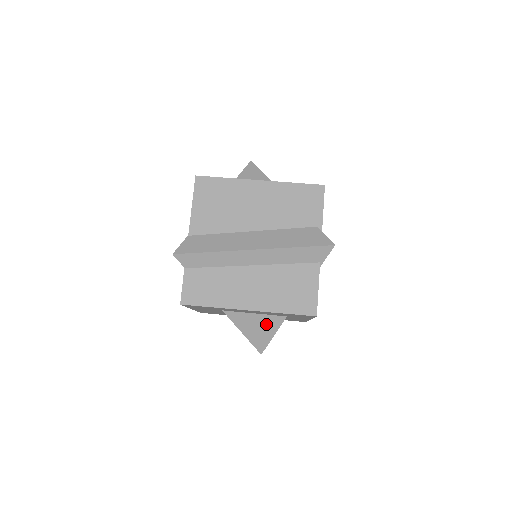
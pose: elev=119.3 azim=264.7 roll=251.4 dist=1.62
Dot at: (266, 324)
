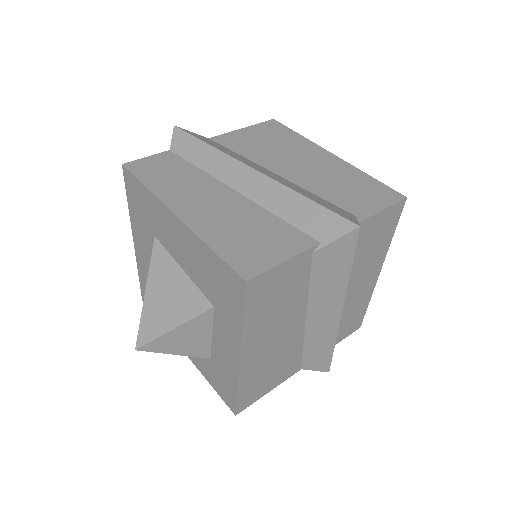
Dot at: (181, 299)
